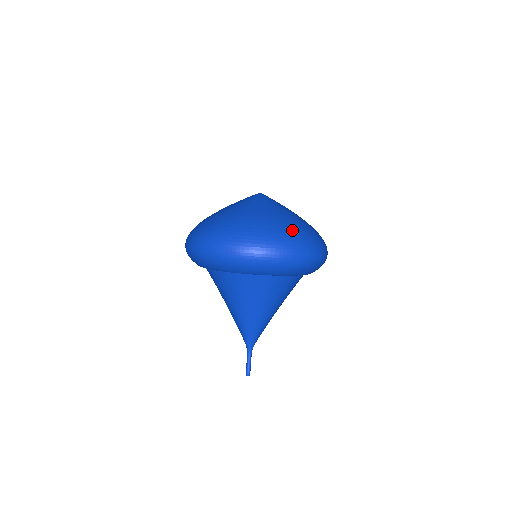
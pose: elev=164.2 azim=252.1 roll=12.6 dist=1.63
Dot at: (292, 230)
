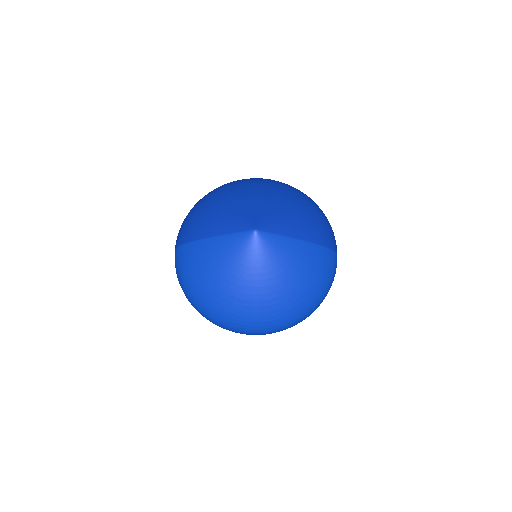
Dot at: (309, 293)
